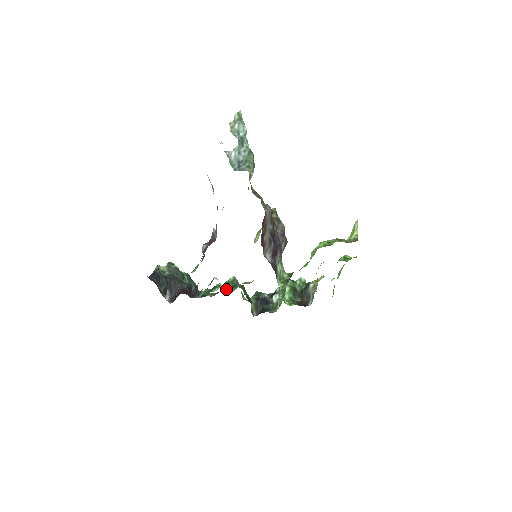
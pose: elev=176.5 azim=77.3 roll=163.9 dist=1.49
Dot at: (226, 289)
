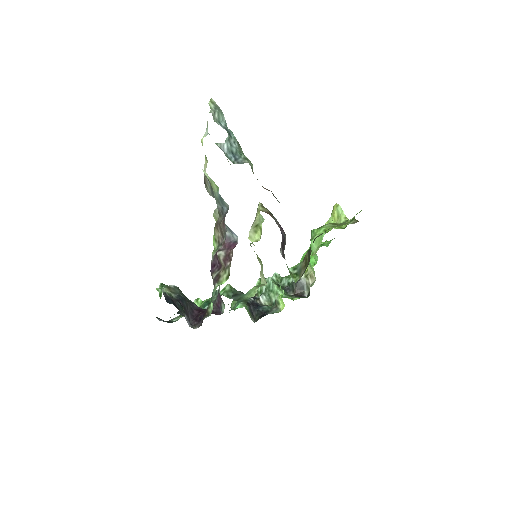
Dot at: (234, 299)
